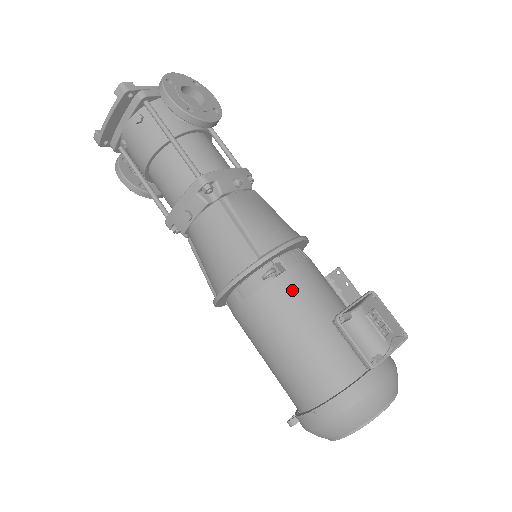
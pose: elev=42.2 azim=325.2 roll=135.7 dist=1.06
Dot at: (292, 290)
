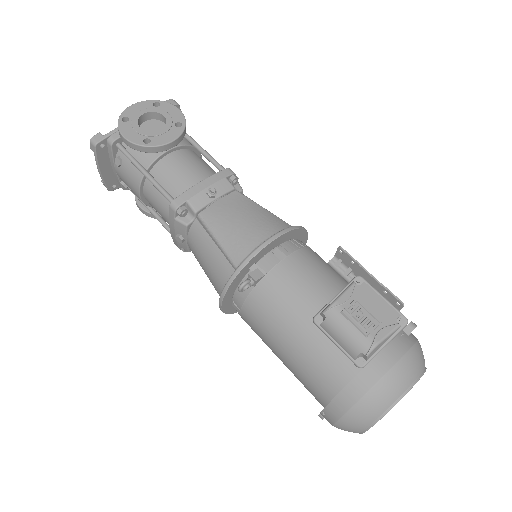
Dot at: (274, 295)
